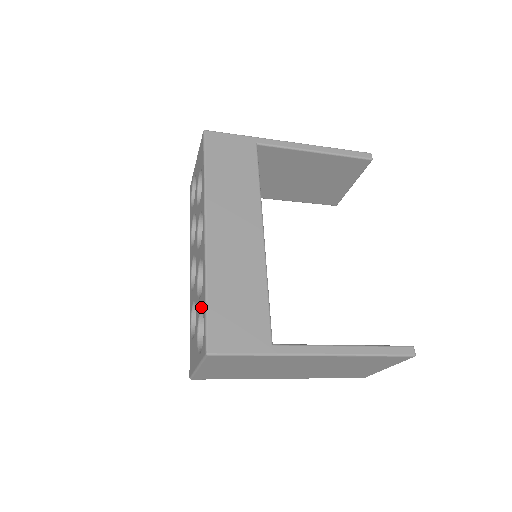
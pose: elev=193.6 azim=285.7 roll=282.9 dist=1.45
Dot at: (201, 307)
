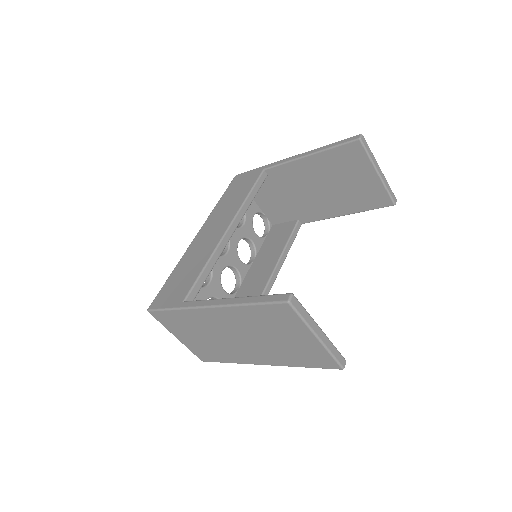
Dot at: occluded
